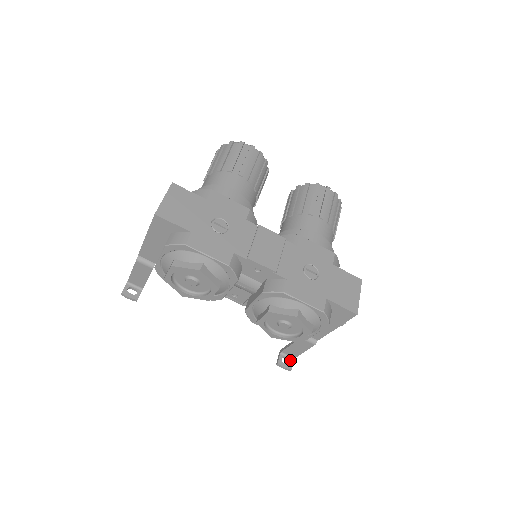
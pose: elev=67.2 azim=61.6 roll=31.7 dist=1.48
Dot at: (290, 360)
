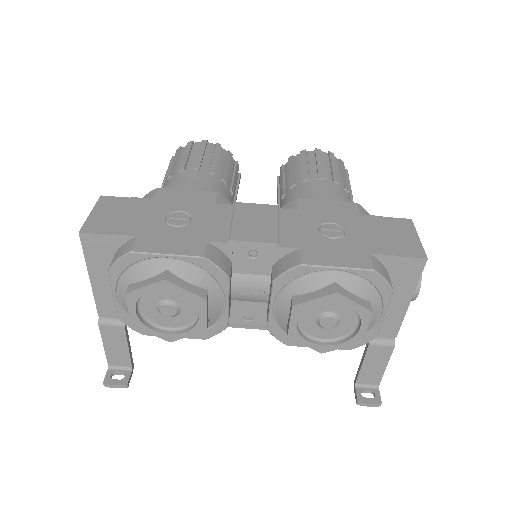
Dot at: (373, 391)
